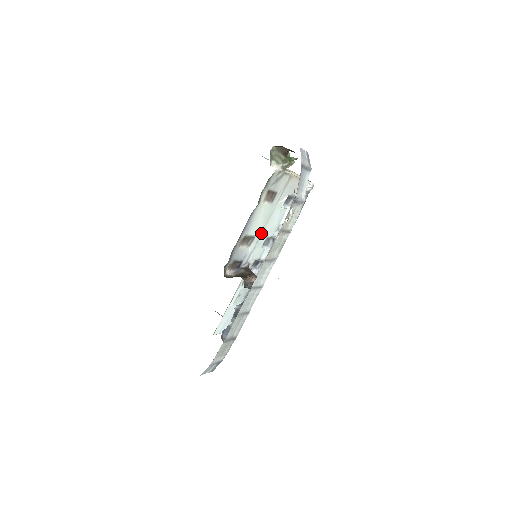
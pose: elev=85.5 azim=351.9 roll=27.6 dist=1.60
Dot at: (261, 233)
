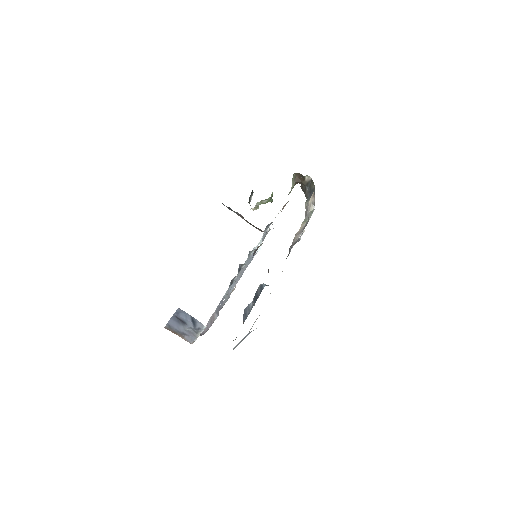
Dot at: occluded
